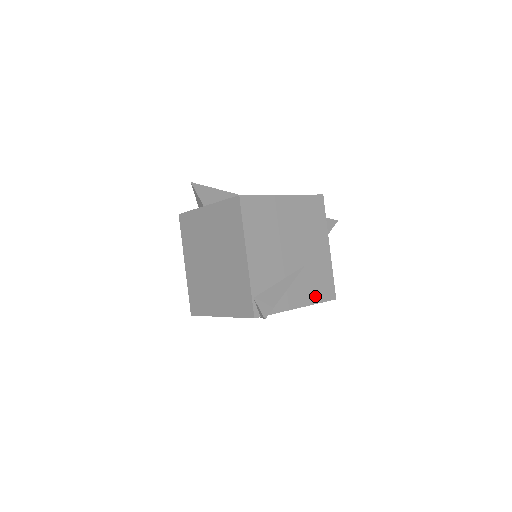
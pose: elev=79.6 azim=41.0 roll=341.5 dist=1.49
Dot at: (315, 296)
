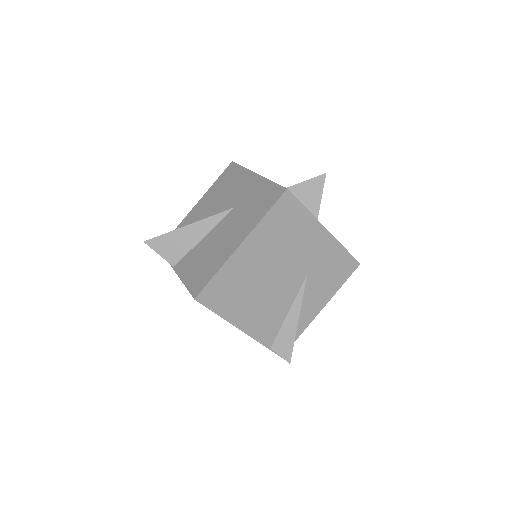
Dot at: (334, 285)
